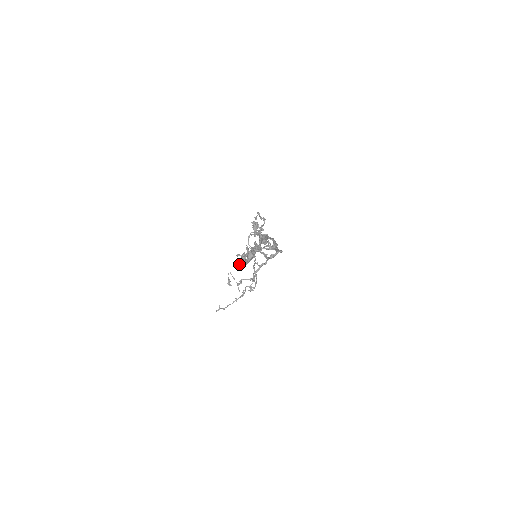
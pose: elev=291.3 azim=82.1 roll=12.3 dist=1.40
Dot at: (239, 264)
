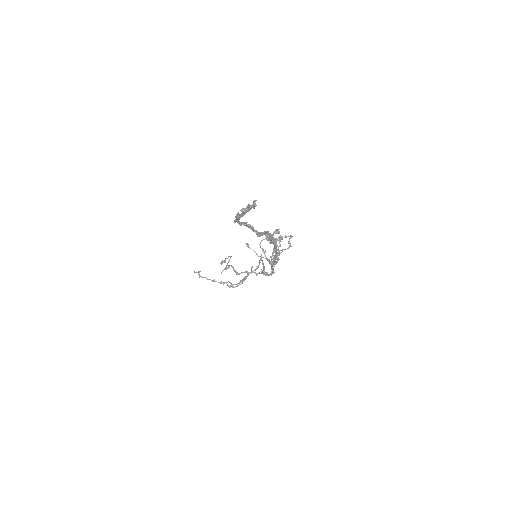
Dot at: (235, 220)
